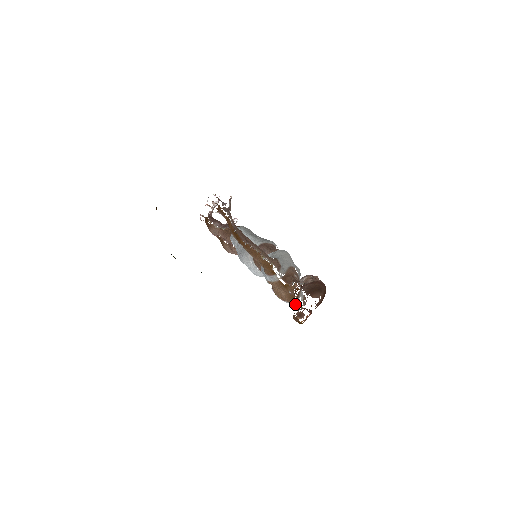
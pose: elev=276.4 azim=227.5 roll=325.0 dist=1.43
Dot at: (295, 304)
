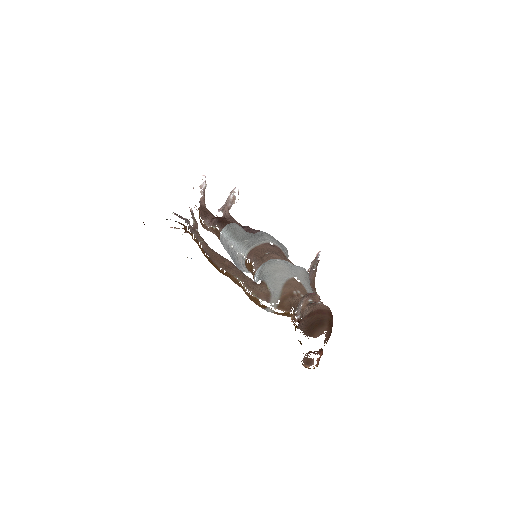
Dot at: occluded
